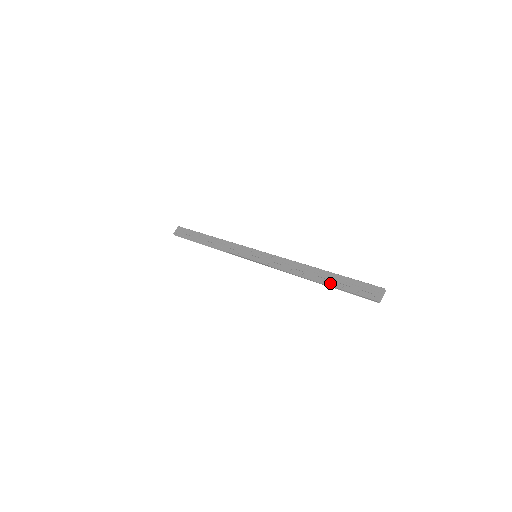
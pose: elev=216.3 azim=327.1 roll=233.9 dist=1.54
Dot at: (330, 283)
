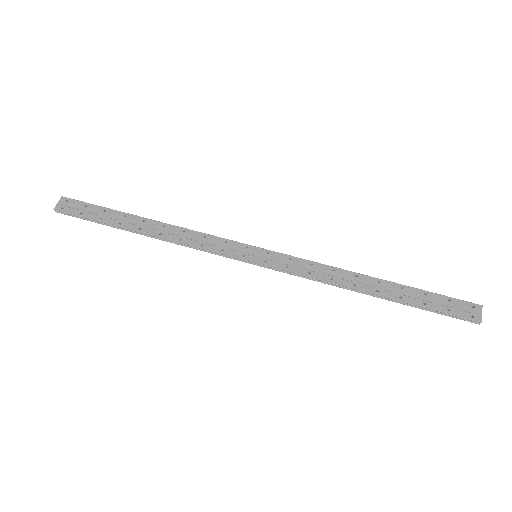
Dot at: (403, 299)
